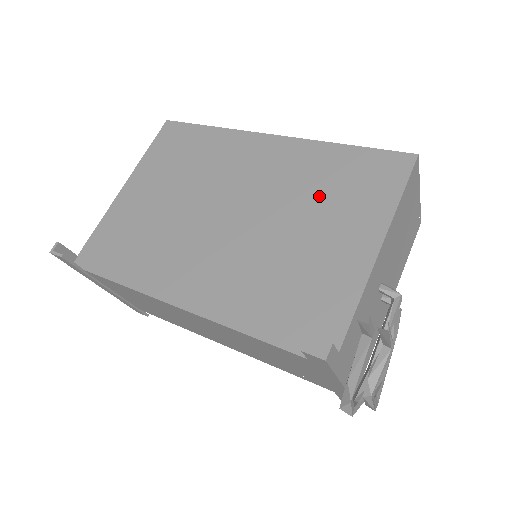
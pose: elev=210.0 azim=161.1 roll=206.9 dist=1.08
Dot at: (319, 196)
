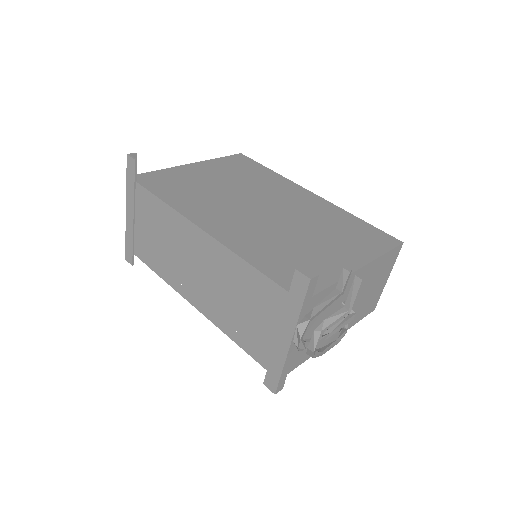
Dot at: (331, 229)
